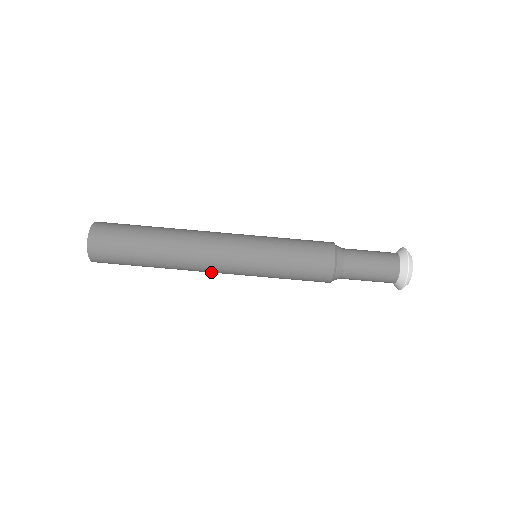
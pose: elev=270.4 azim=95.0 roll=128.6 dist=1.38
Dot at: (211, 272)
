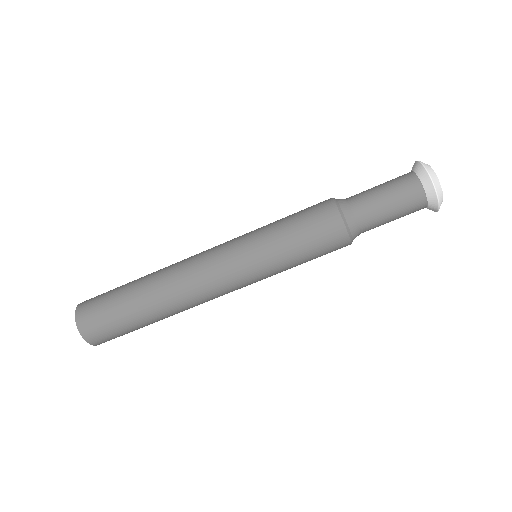
Dot at: occluded
